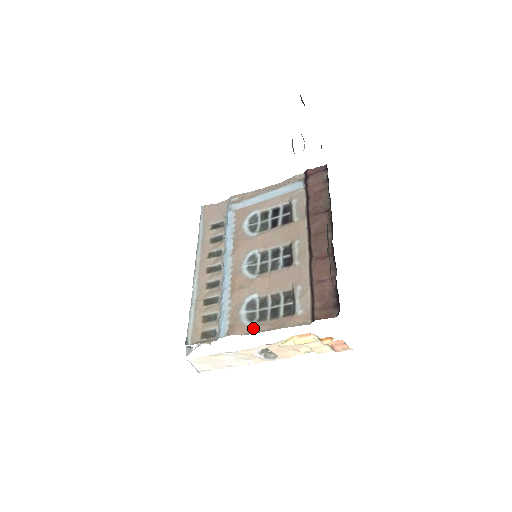
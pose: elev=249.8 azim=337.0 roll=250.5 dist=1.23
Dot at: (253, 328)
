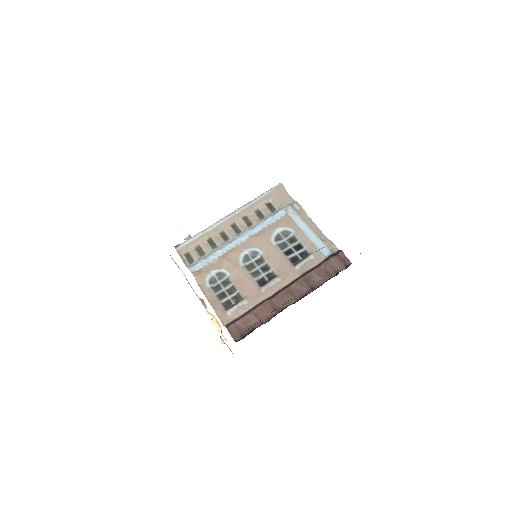
Dot at: (205, 288)
